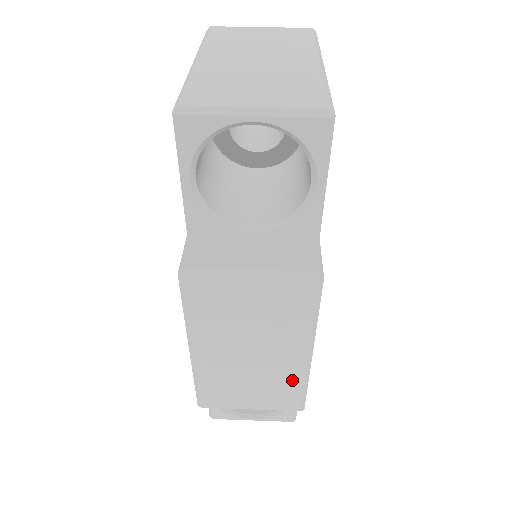
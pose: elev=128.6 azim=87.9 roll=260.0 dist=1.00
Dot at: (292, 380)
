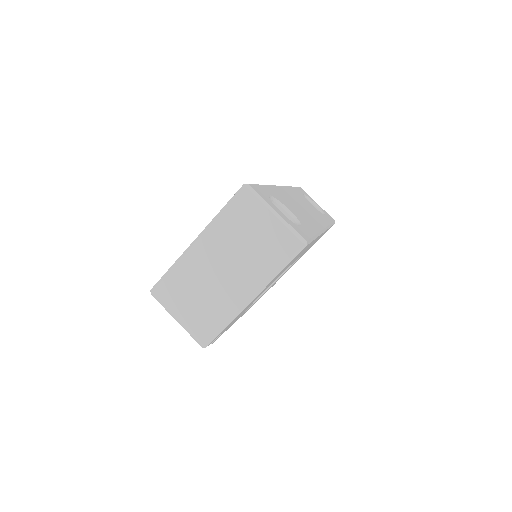
Dot at: occluded
